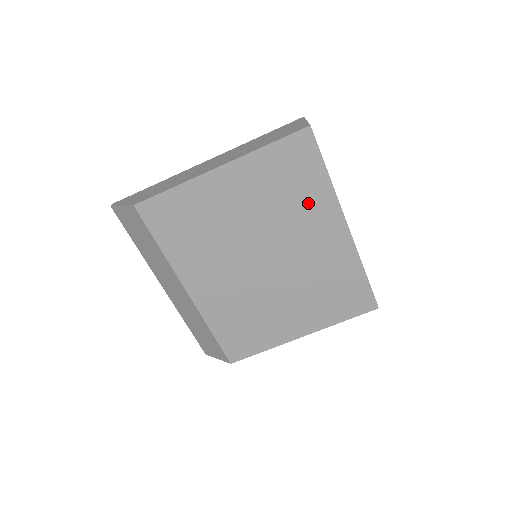
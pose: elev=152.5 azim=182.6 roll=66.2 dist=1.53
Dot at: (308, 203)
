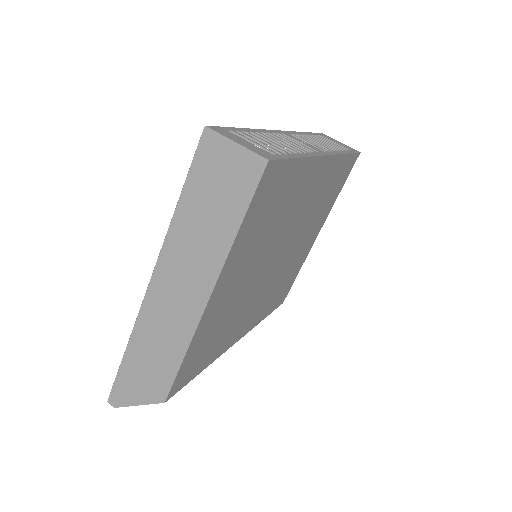
Dot at: (292, 194)
